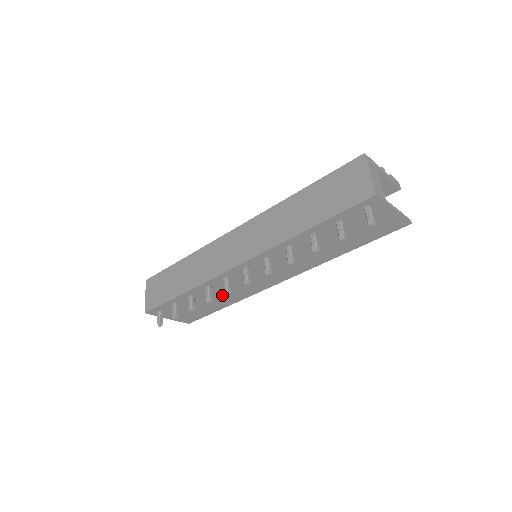
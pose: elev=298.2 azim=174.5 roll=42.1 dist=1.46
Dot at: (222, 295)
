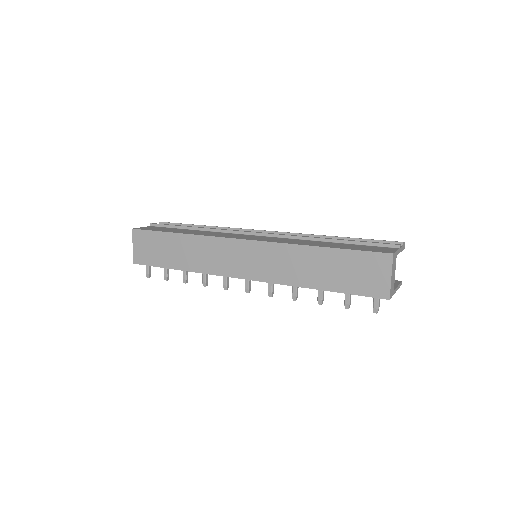
Dot at: occluded
